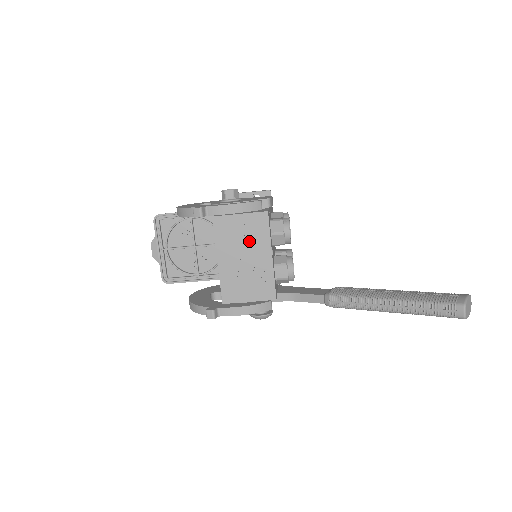
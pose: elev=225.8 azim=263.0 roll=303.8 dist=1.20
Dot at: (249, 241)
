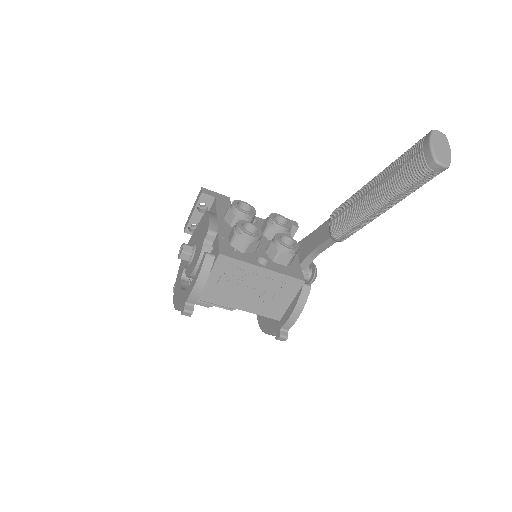
Dot at: (238, 280)
